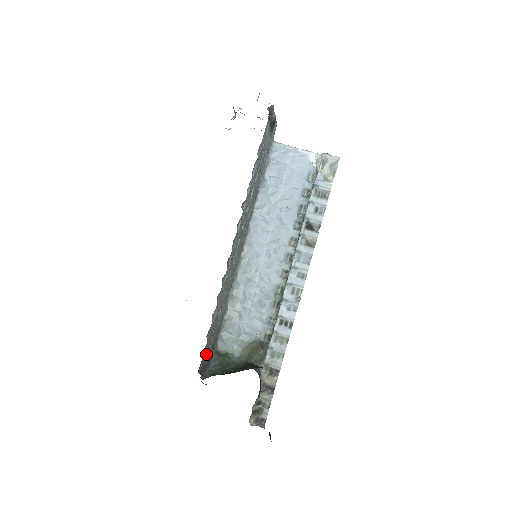
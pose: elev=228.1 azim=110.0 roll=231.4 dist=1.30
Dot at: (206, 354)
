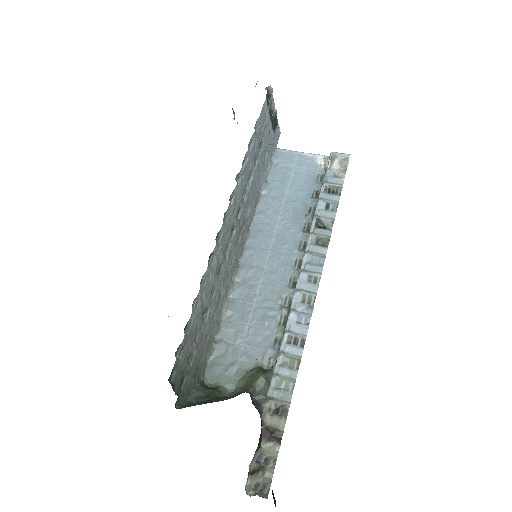
Dot at: (184, 365)
